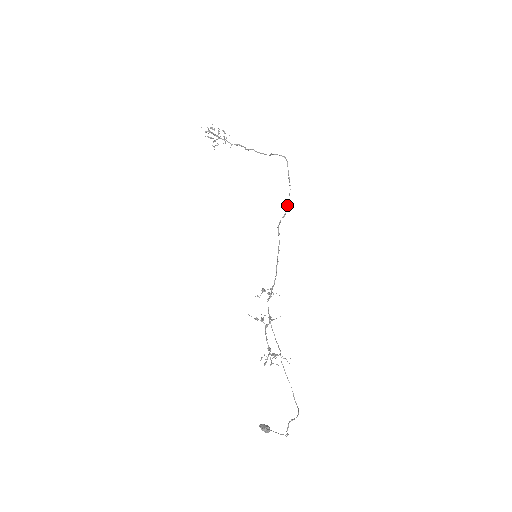
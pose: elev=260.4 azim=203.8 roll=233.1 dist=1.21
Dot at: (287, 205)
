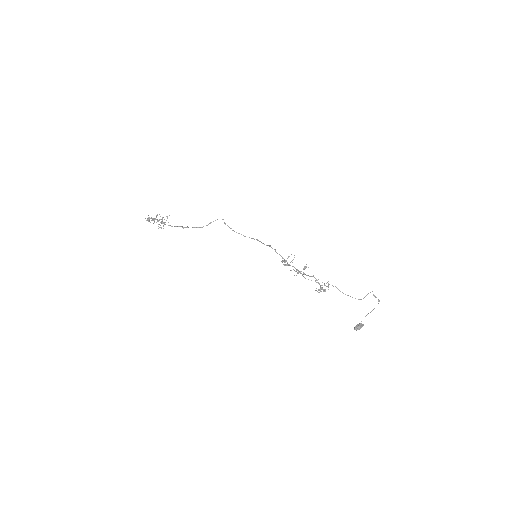
Dot at: occluded
